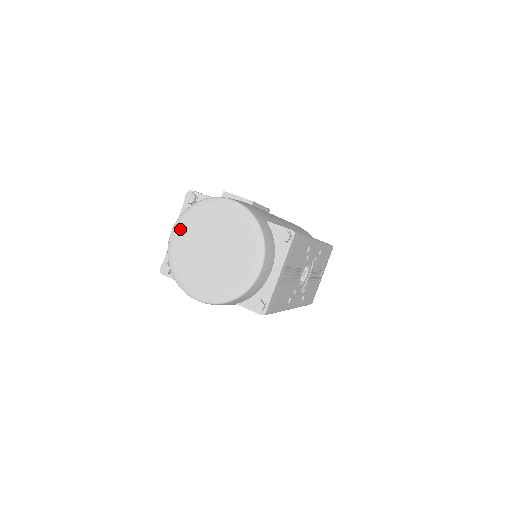
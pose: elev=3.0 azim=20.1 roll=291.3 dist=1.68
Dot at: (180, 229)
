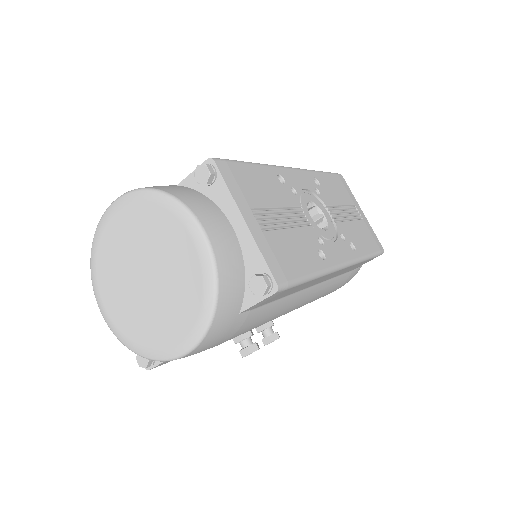
Dot at: (101, 295)
